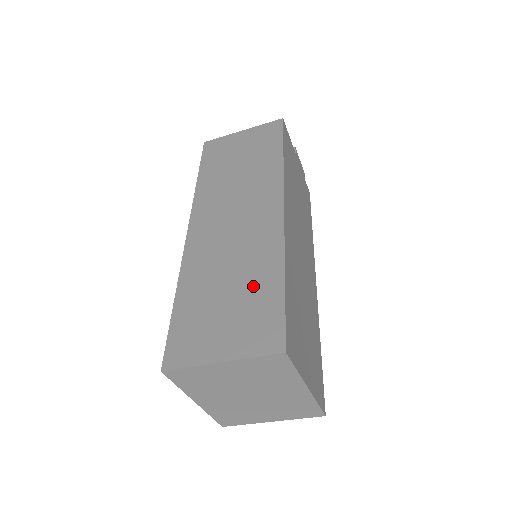
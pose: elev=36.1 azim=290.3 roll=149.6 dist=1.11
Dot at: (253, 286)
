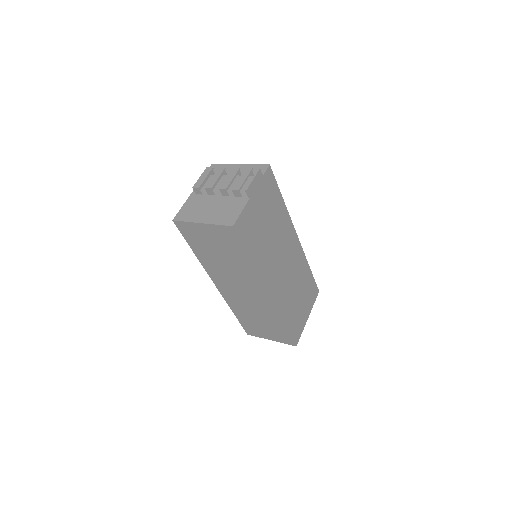
Dot at: (271, 324)
